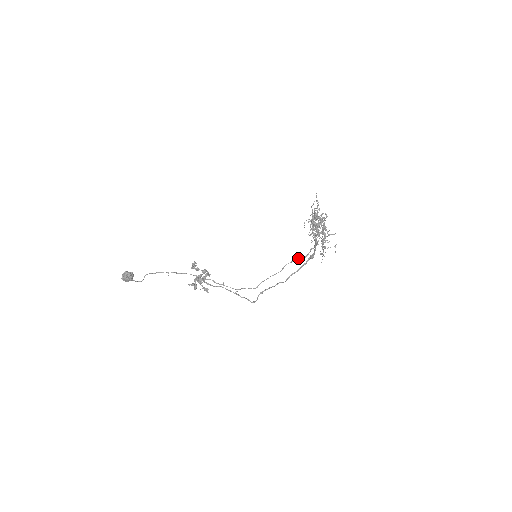
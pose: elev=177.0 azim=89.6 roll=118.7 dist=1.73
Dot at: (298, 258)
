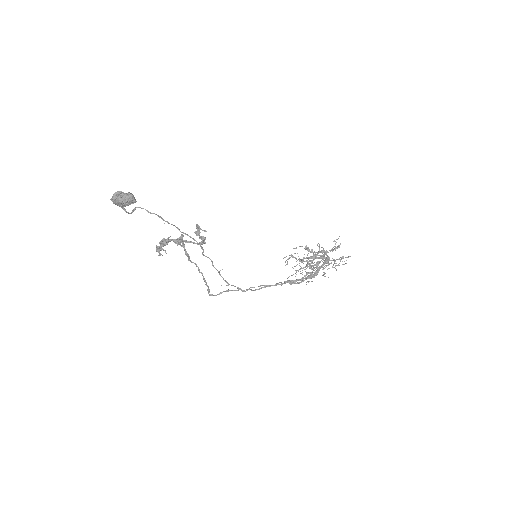
Dot at: (291, 281)
